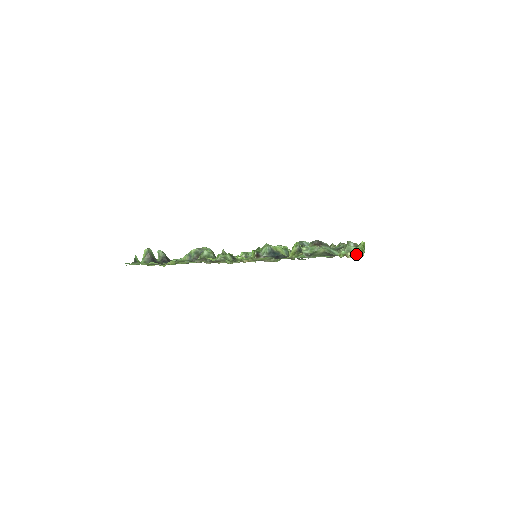
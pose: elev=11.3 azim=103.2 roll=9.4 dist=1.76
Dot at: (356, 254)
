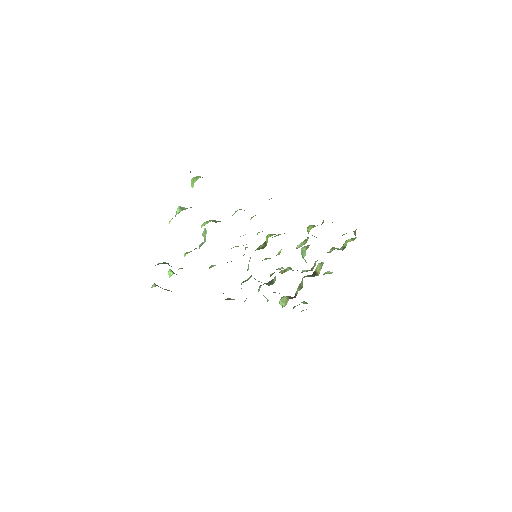
Dot at: occluded
